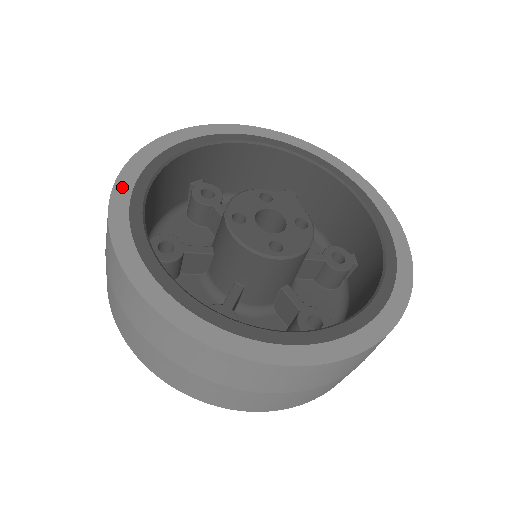
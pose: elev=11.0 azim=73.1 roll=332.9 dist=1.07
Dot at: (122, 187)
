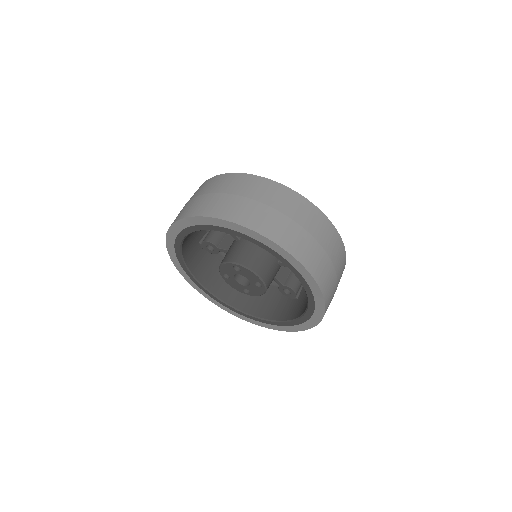
Dot at: (171, 254)
